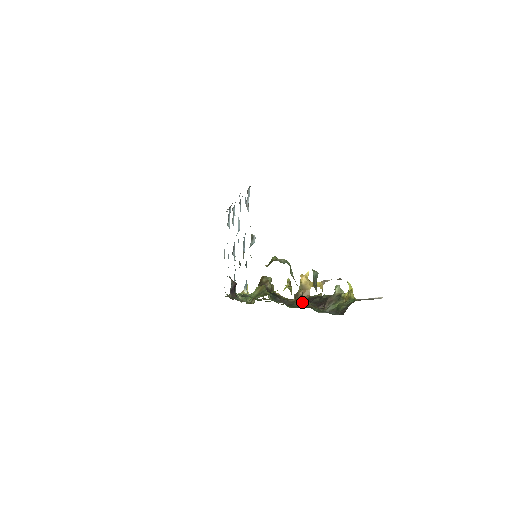
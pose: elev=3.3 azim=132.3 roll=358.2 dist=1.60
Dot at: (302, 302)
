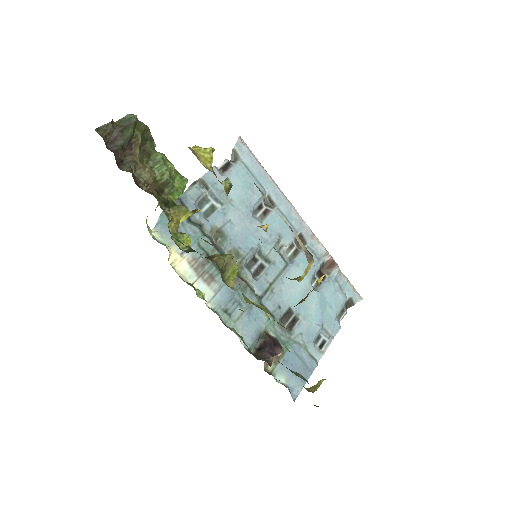
Dot at: occluded
